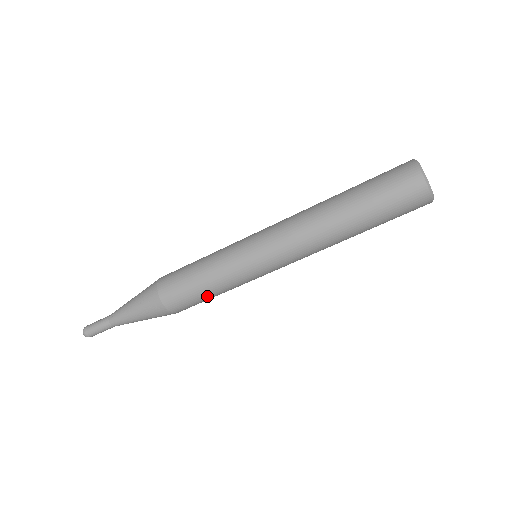
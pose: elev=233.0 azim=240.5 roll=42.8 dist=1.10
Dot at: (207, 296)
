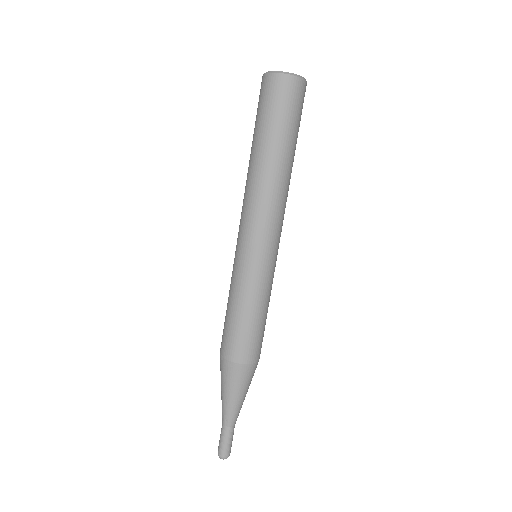
Dot at: (265, 319)
